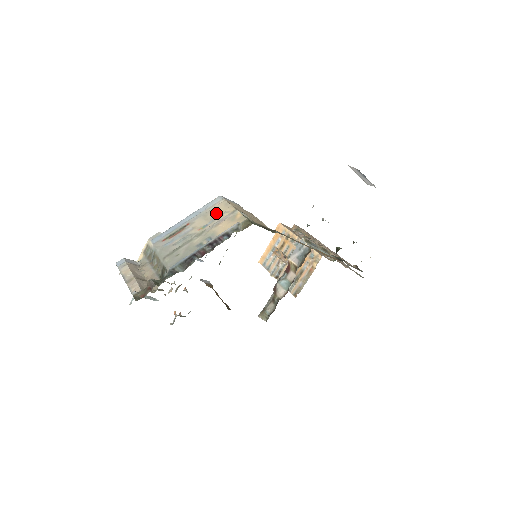
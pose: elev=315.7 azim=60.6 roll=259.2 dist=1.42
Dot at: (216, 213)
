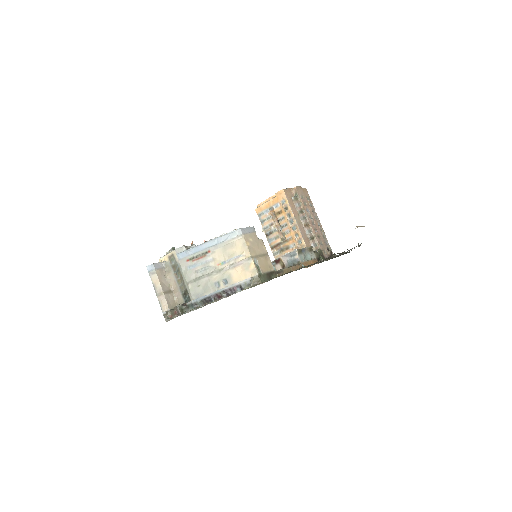
Dot at: (234, 251)
